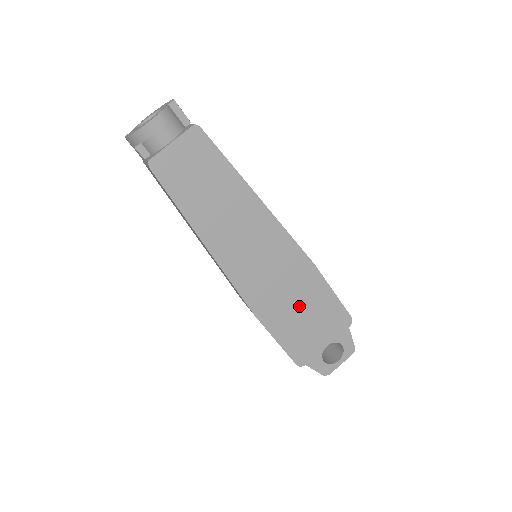
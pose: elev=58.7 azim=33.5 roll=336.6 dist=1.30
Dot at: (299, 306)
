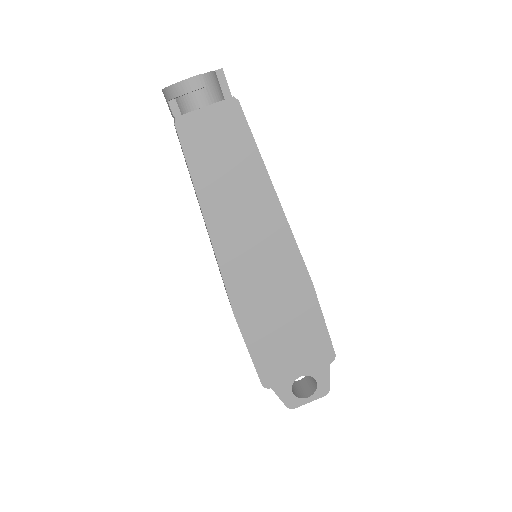
Dot at: (283, 322)
